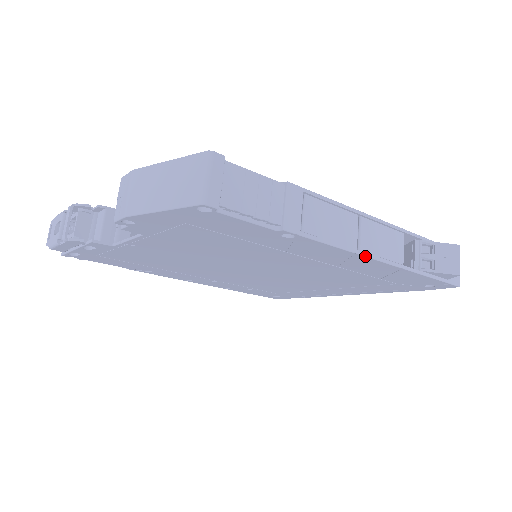
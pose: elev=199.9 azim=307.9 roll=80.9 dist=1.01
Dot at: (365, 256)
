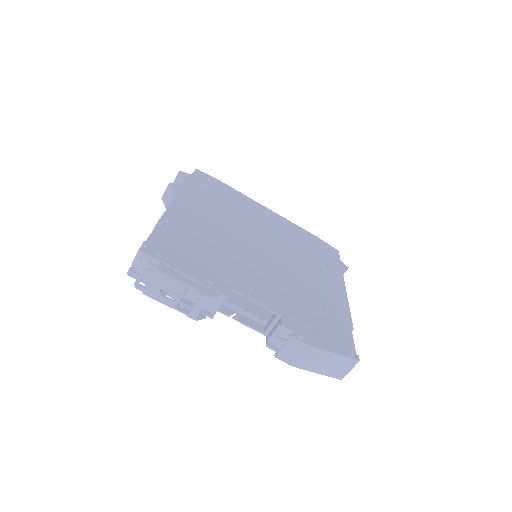
Dot at: occluded
